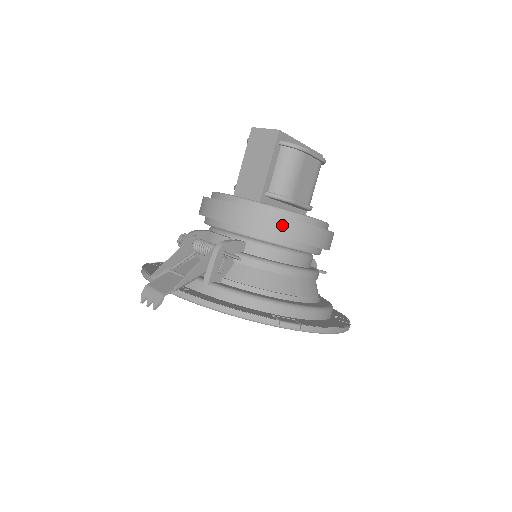
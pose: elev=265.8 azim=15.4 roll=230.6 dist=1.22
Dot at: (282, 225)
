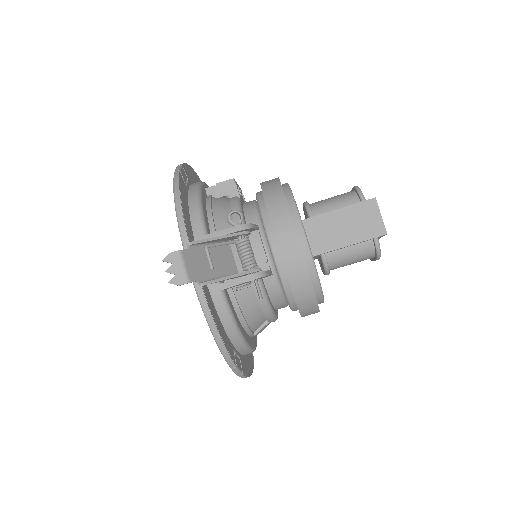
Dot at: (308, 299)
